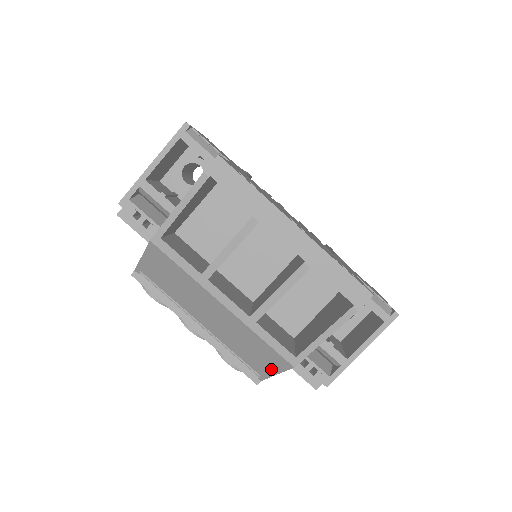
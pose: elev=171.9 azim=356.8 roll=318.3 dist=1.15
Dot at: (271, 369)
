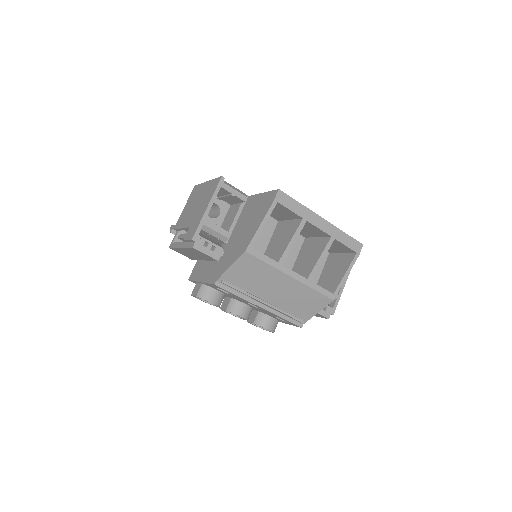
Dot at: (315, 310)
